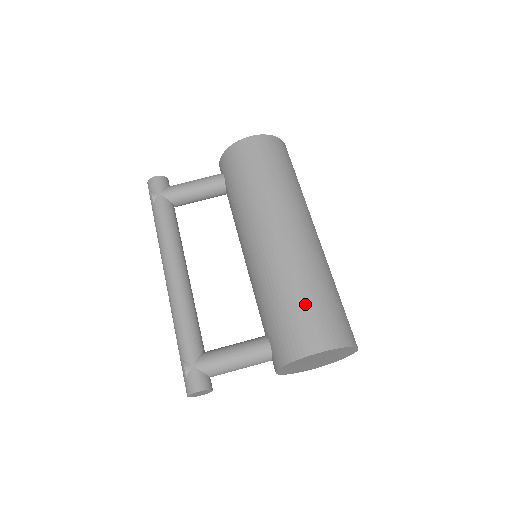
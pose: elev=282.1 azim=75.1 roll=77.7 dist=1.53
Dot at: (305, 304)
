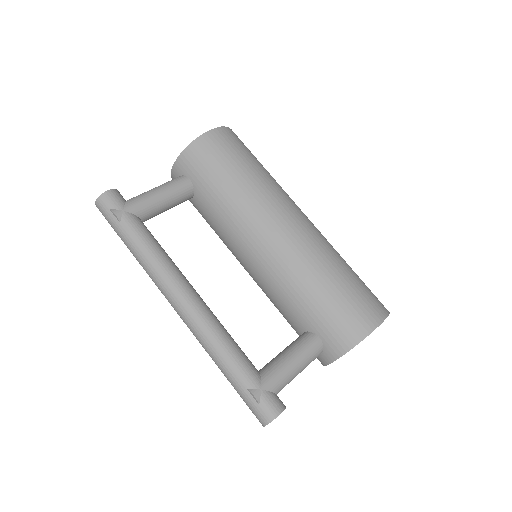
Dot at: (346, 285)
